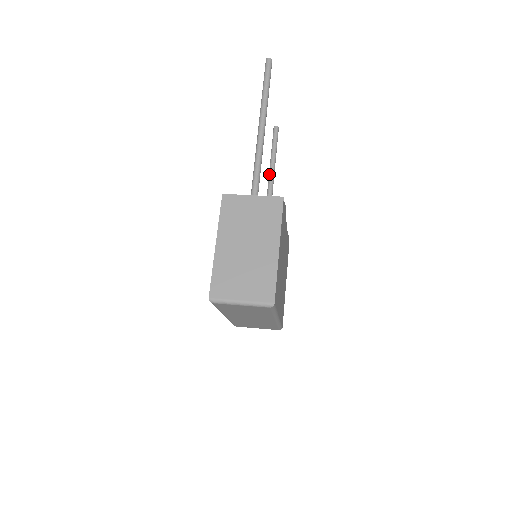
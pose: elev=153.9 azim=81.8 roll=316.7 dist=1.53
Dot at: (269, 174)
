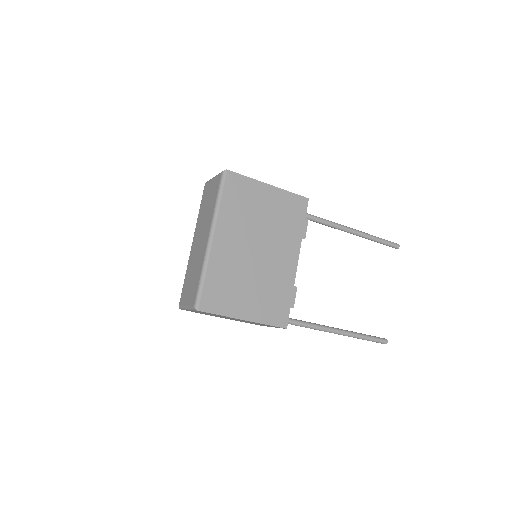
Dot at: occluded
